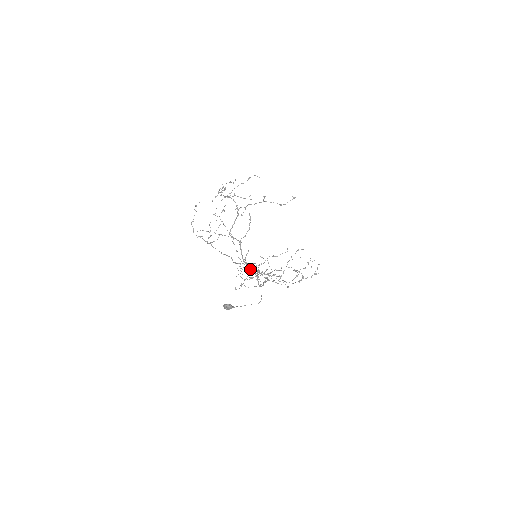
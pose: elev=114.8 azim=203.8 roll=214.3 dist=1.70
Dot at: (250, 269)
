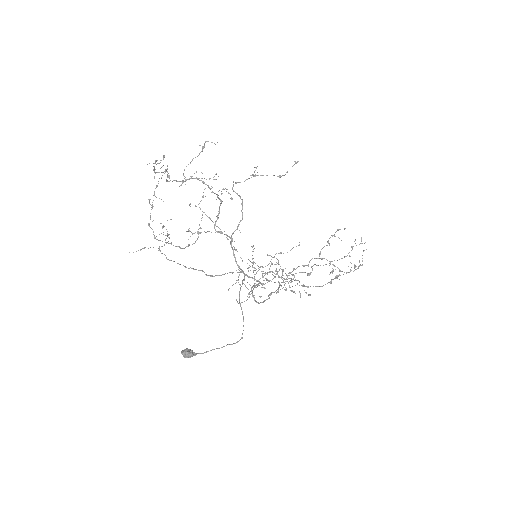
Dot at: occluded
